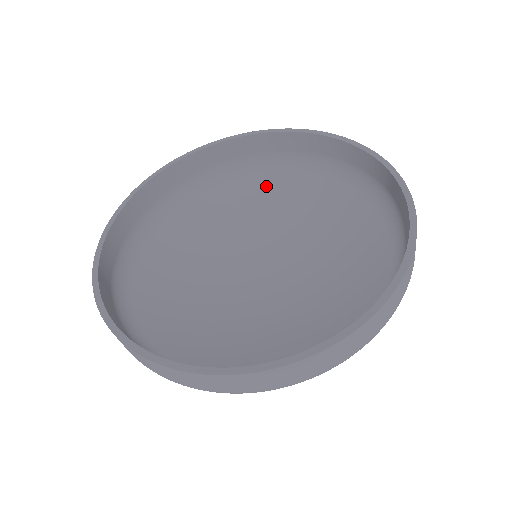
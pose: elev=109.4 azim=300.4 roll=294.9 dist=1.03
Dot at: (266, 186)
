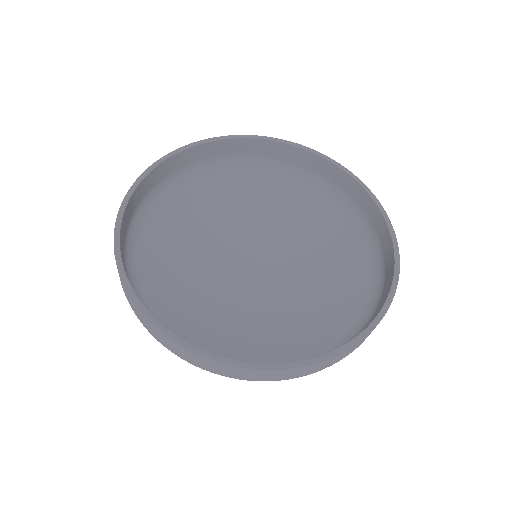
Dot at: (327, 219)
